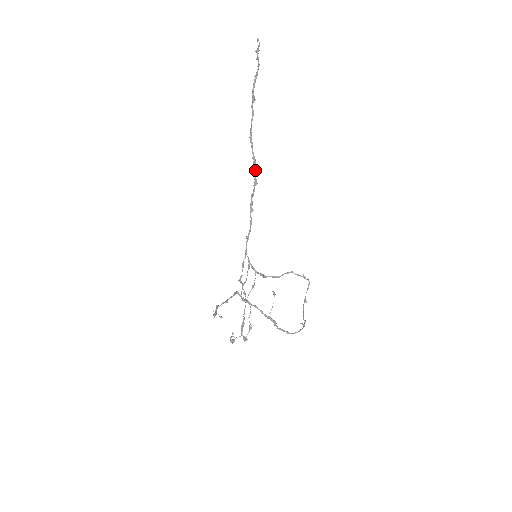
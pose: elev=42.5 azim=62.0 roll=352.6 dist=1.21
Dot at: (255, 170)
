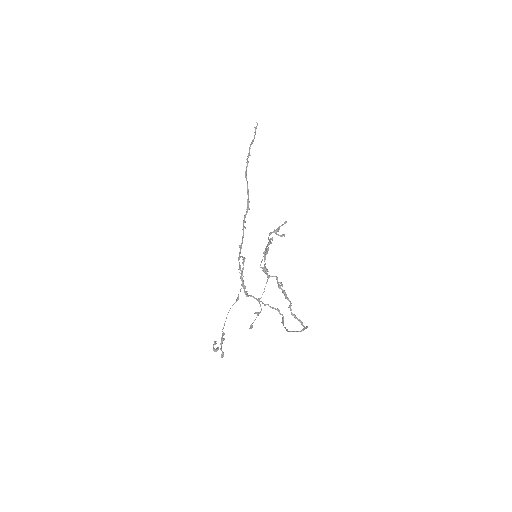
Dot at: (248, 199)
